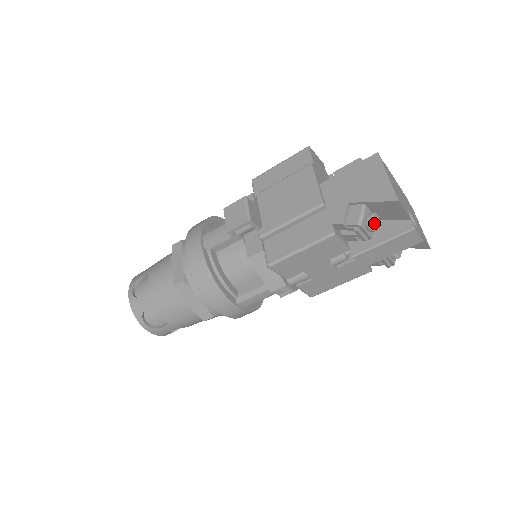
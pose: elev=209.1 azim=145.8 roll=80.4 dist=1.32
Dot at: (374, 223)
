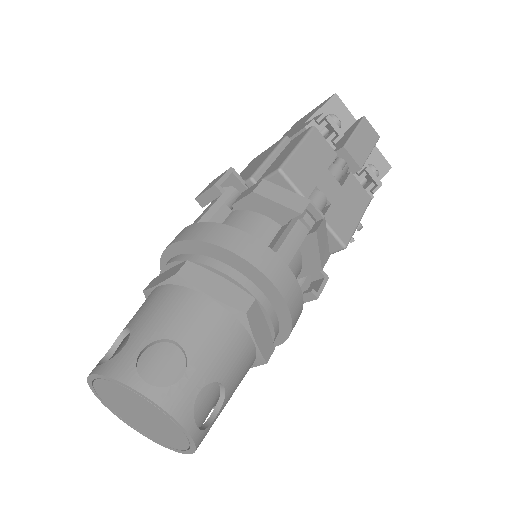
Dot at: (334, 117)
